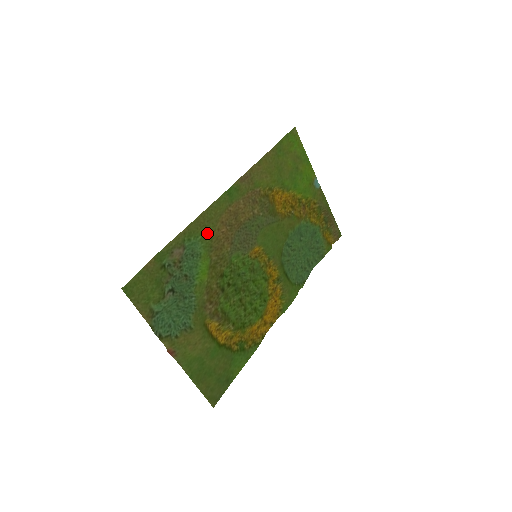
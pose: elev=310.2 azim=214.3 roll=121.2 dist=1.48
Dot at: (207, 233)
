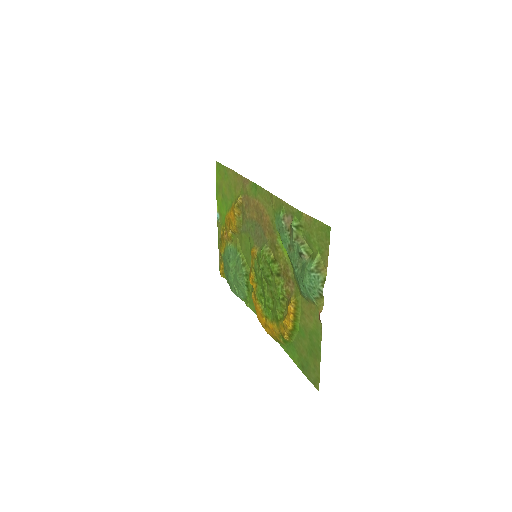
Dot at: (273, 214)
